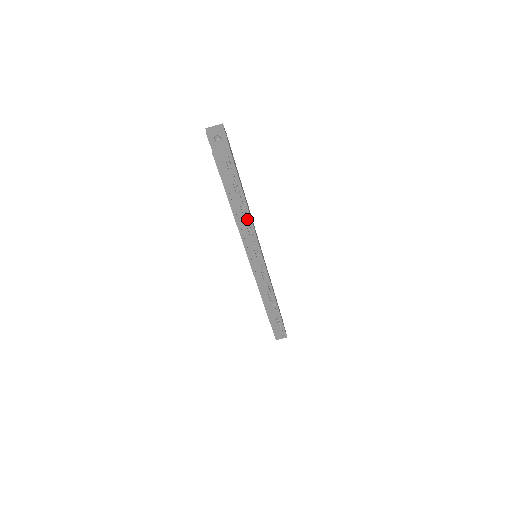
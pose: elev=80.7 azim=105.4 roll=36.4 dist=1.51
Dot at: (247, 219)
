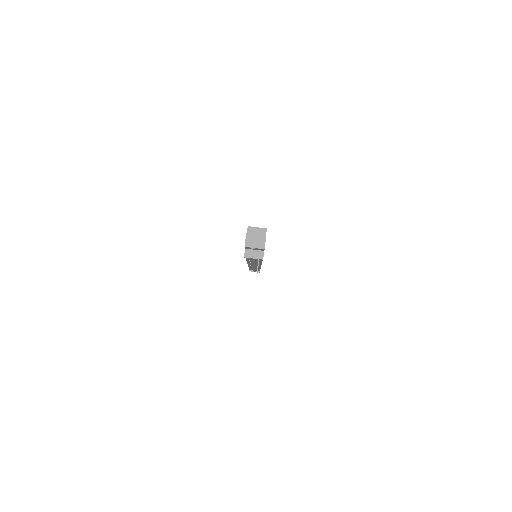
Dot at: occluded
